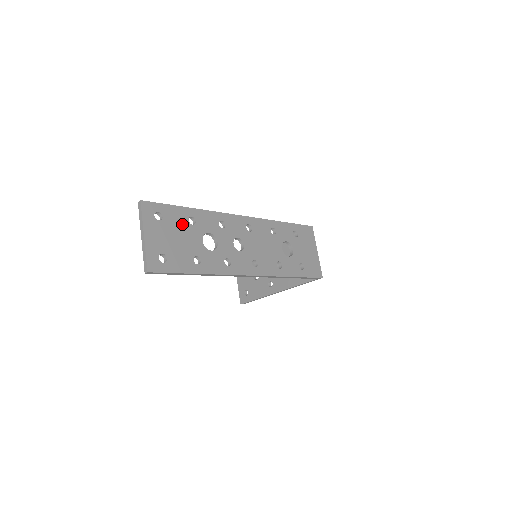
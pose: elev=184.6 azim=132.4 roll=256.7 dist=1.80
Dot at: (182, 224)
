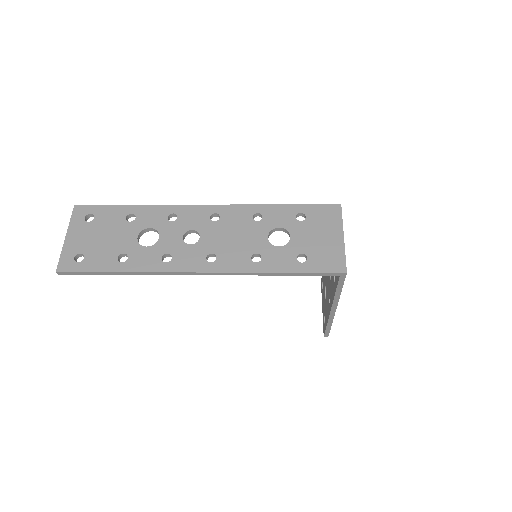
Dot at: (116, 222)
